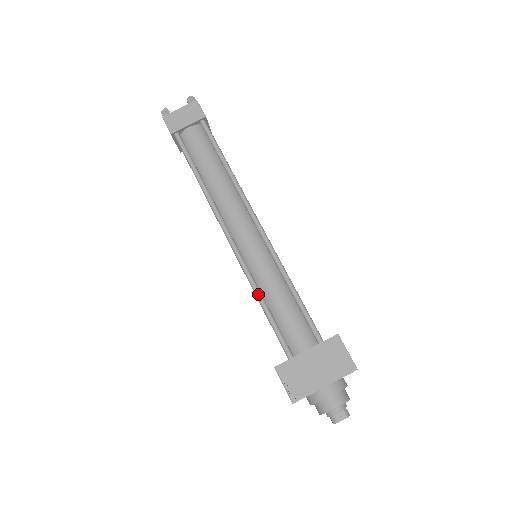
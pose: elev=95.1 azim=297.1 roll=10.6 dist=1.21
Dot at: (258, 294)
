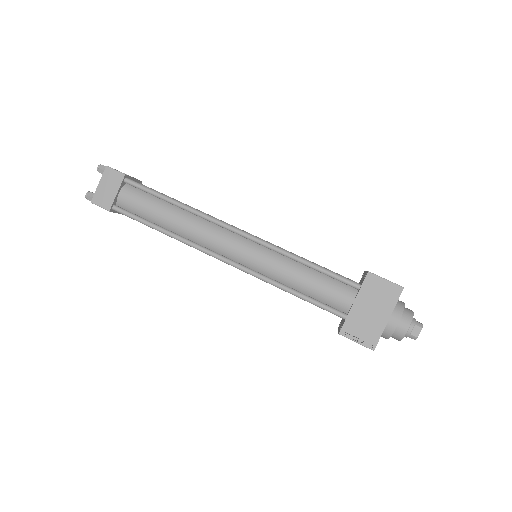
Dot at: (282, 287)
